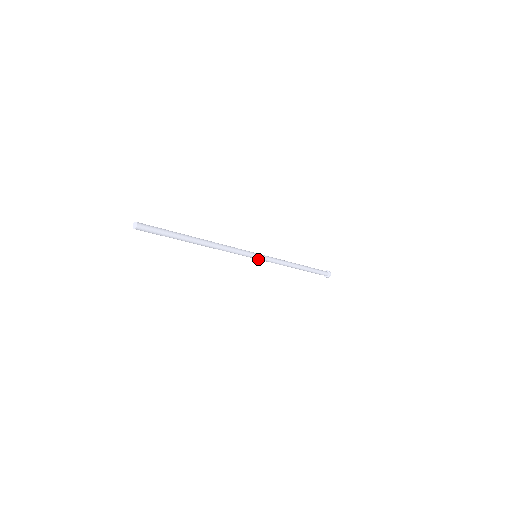
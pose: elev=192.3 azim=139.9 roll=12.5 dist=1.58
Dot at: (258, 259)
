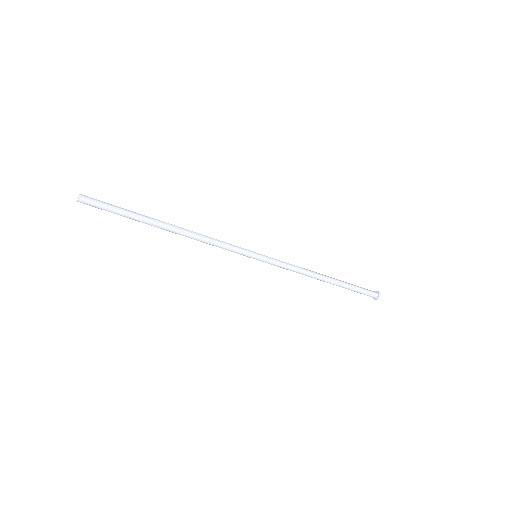
Dot at: (259, 260)
